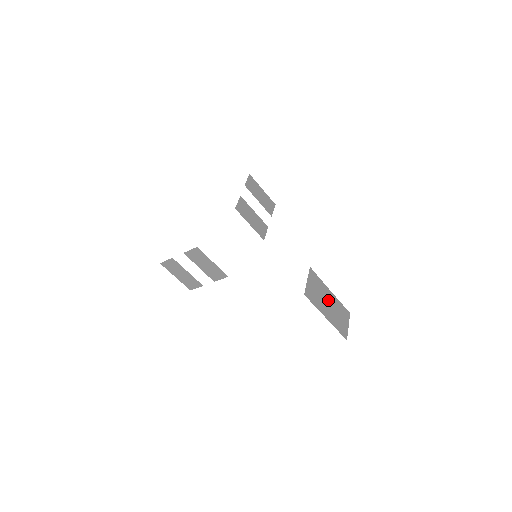
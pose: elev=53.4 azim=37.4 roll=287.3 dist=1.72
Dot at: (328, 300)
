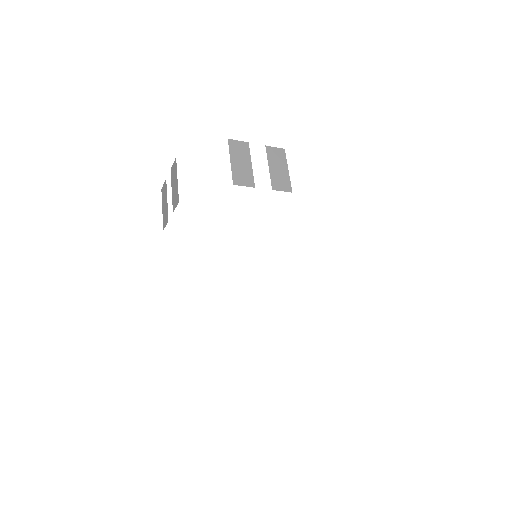
Dot at: occluded
